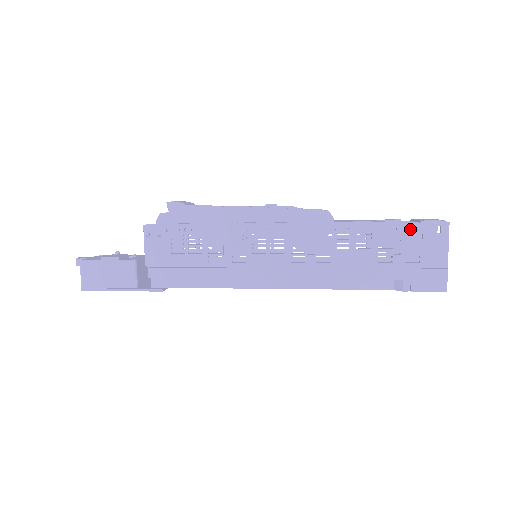
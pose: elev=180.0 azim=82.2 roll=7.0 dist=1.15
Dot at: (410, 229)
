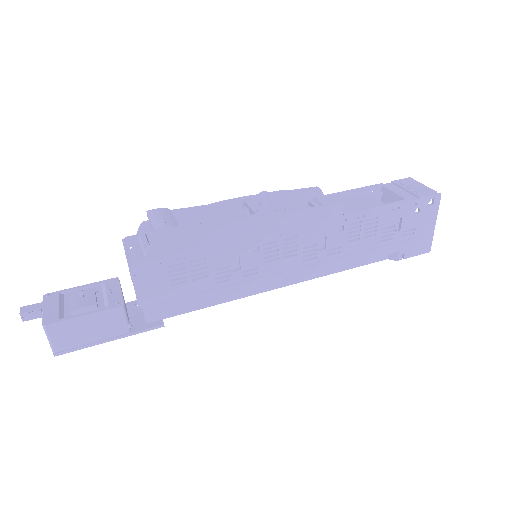
Dot at: (410, 206)
